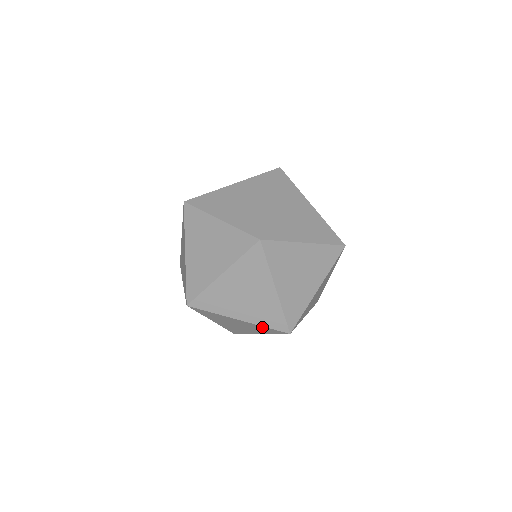
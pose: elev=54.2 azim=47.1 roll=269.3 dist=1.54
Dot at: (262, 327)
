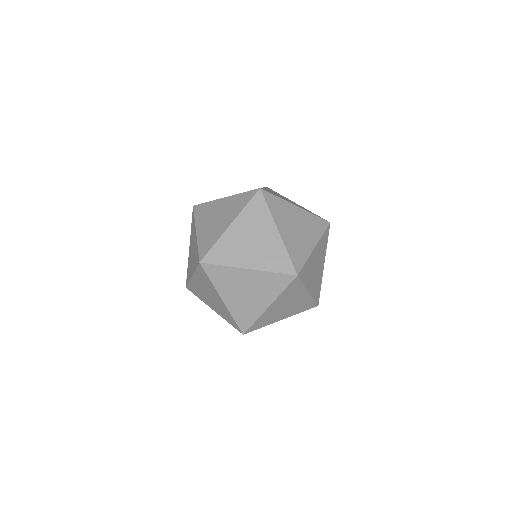
Dot at: (230, 316)
